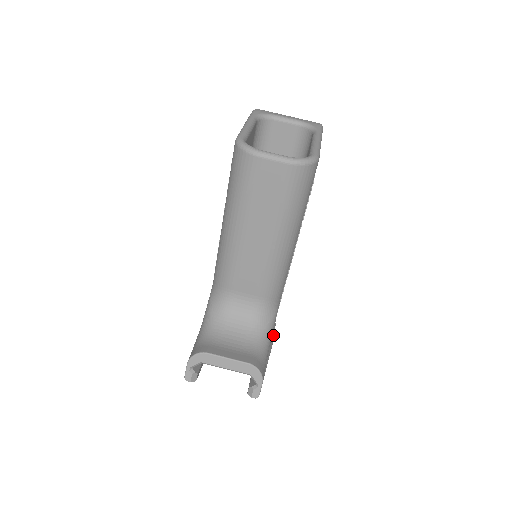
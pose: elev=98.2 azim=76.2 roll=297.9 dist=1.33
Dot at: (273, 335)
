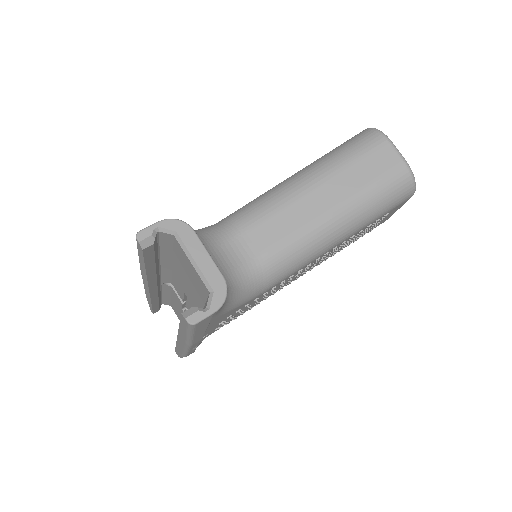
Dot at: occluded
